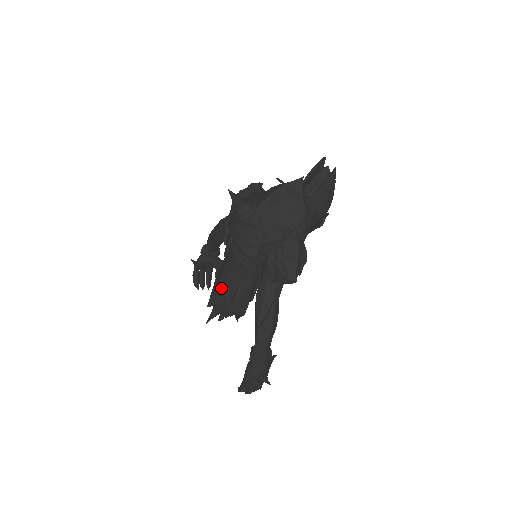
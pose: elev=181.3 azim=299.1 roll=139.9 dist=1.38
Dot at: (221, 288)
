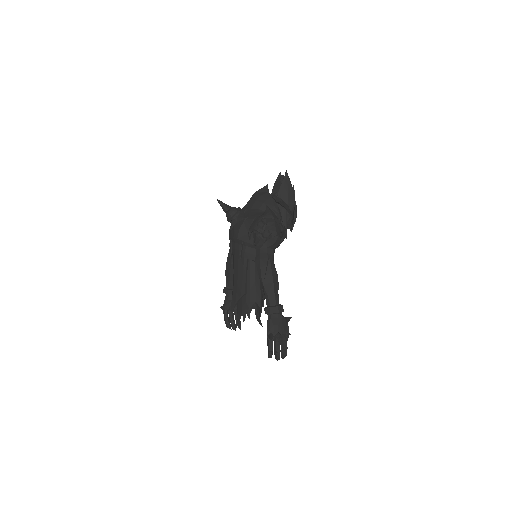
Dot at: (236, 286)
